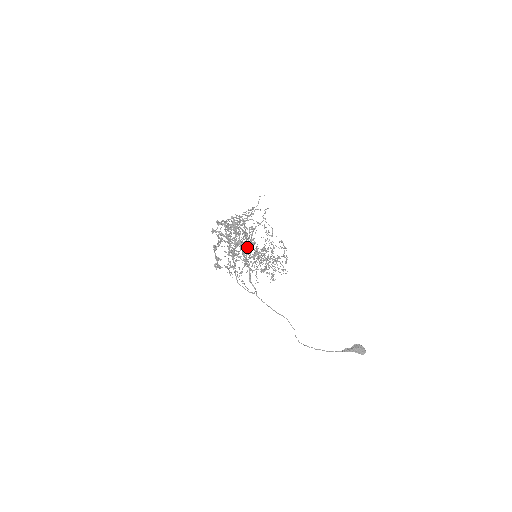
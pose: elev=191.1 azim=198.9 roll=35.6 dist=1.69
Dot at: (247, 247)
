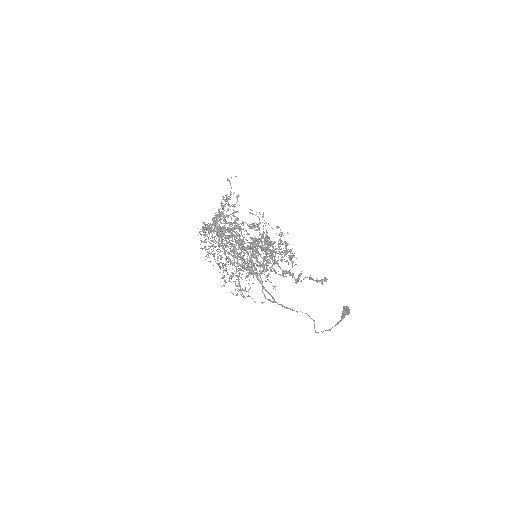
Dot at: (211, 252)
